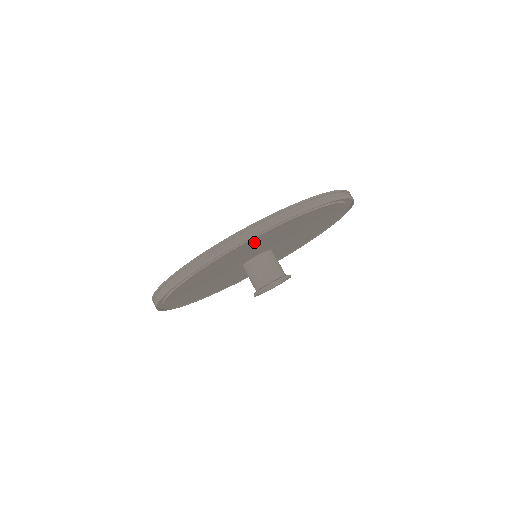
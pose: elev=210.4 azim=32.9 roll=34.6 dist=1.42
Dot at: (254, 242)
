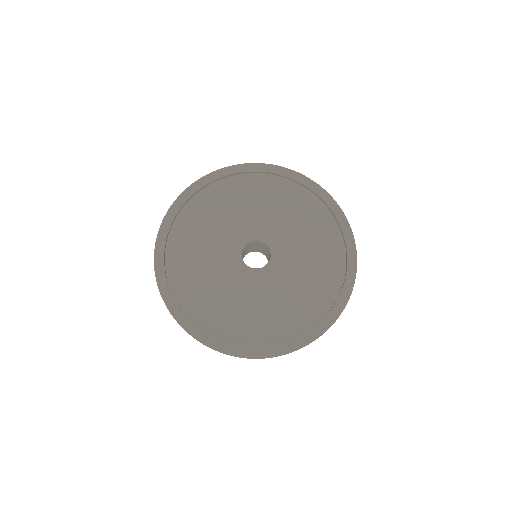
Dot at: occluded
